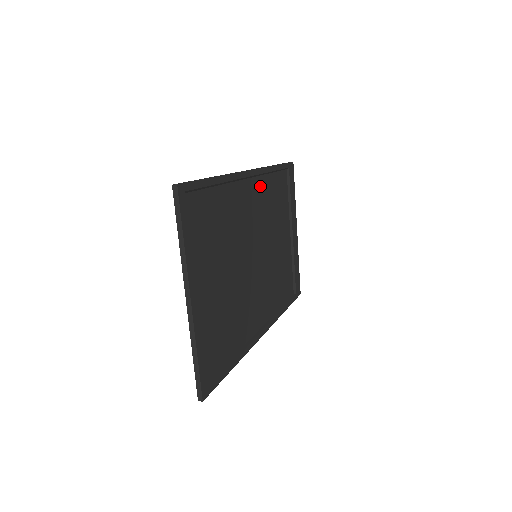
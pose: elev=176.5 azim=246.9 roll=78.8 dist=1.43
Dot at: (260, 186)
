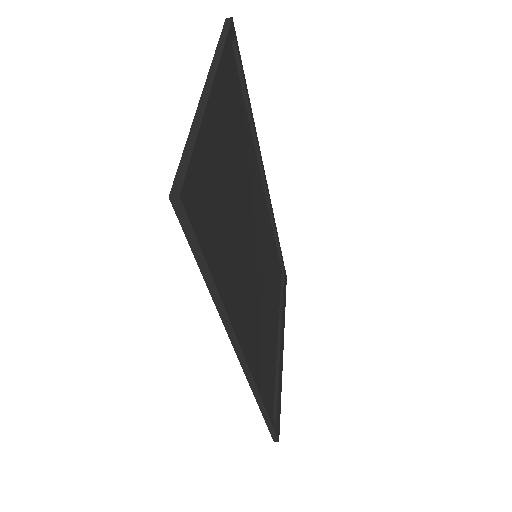
Dot at: (267, 218)
